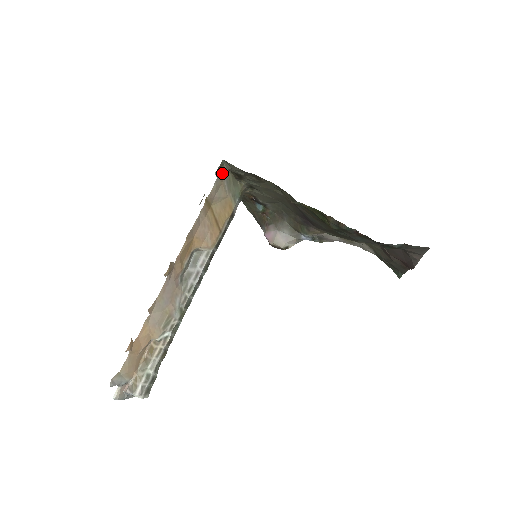
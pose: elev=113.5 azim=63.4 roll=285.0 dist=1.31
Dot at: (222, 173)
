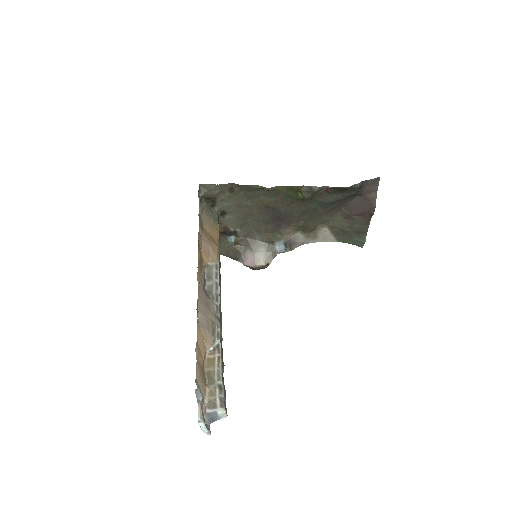
Dot at: (200, 199)
